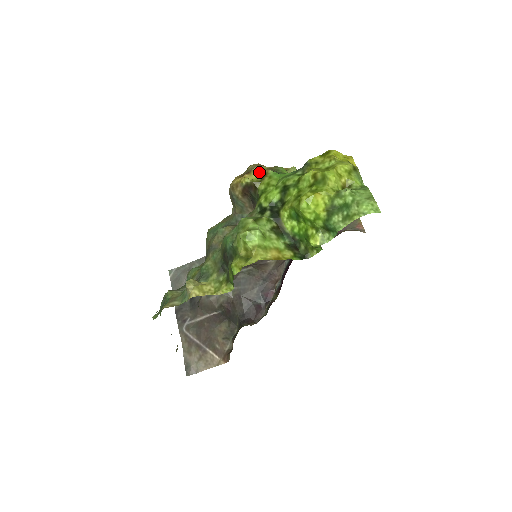
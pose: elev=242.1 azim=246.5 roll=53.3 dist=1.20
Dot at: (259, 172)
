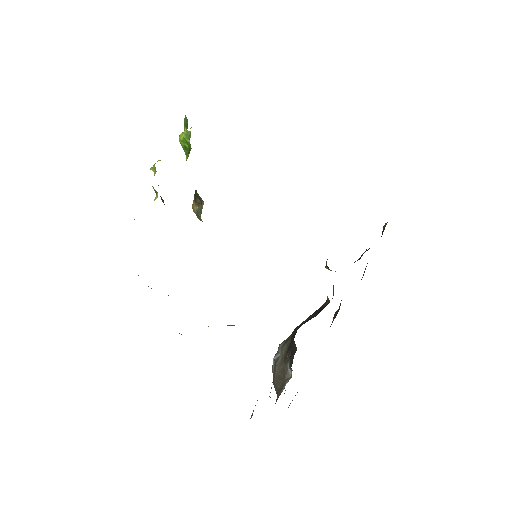
Dot at: occluded
